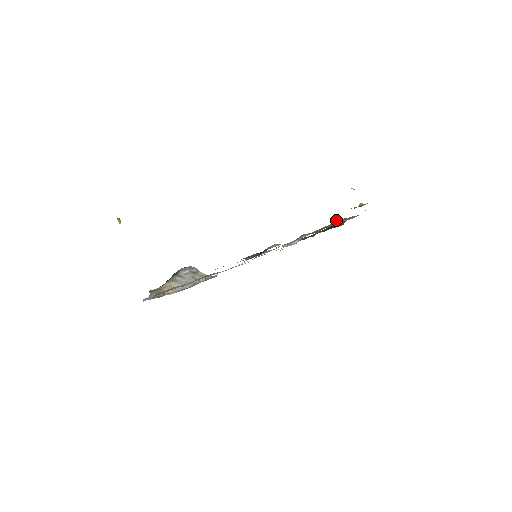
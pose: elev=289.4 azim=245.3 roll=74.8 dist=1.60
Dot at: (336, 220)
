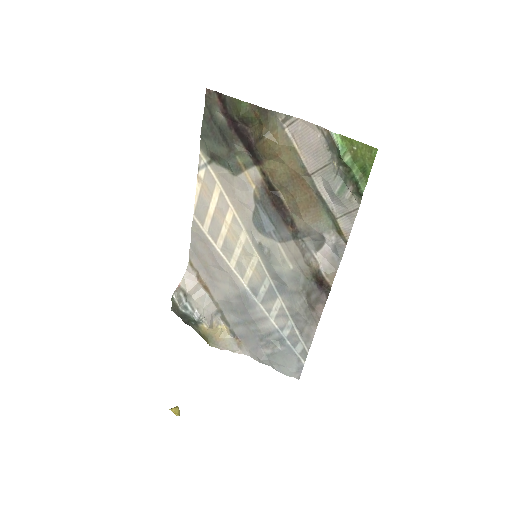
Dot at: (339, 197)
